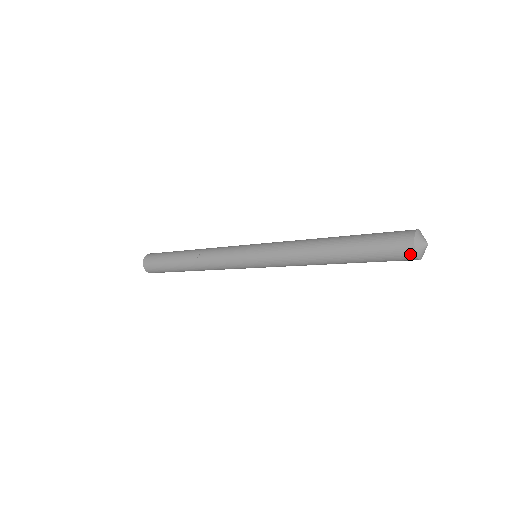
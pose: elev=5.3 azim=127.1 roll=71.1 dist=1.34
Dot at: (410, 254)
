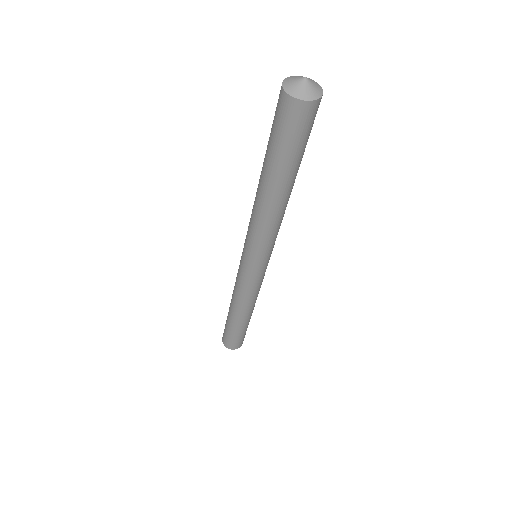
Dot at: (284, 98)
